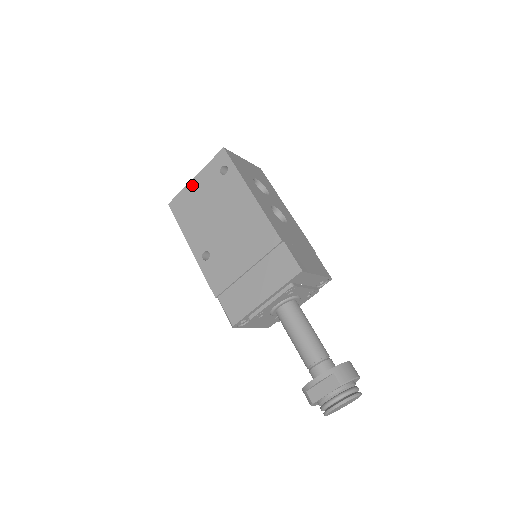
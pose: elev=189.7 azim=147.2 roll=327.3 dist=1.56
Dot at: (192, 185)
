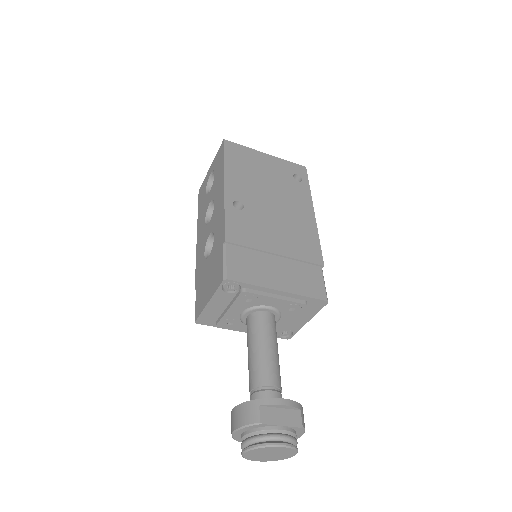
Dot at: (260, 155)
